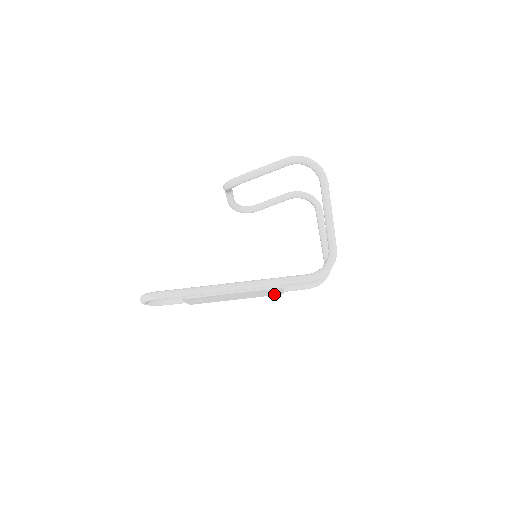
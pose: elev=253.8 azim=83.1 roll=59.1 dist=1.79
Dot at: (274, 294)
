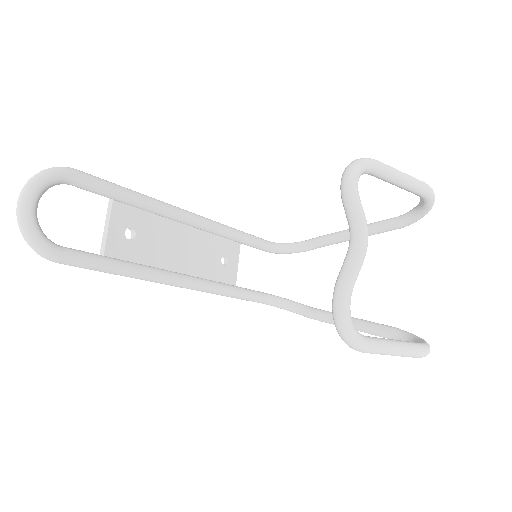
Dot at: (226, 242)
